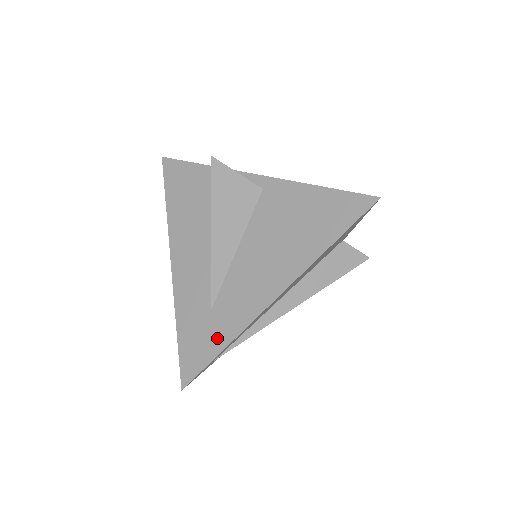
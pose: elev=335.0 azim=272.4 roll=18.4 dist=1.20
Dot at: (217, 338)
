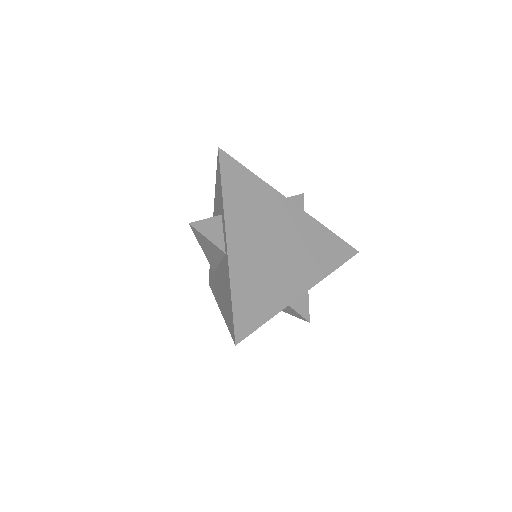
Dot at: (213, 286)
